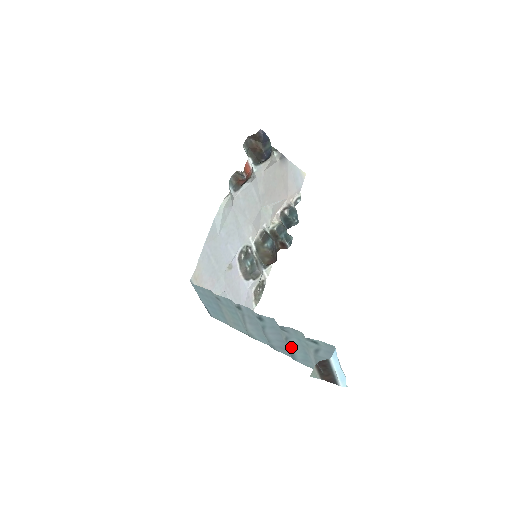
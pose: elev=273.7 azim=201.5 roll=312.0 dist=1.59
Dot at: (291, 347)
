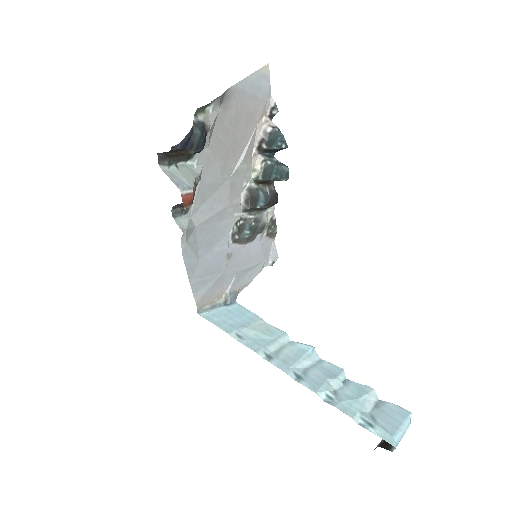
Dot at: (342, 390)
